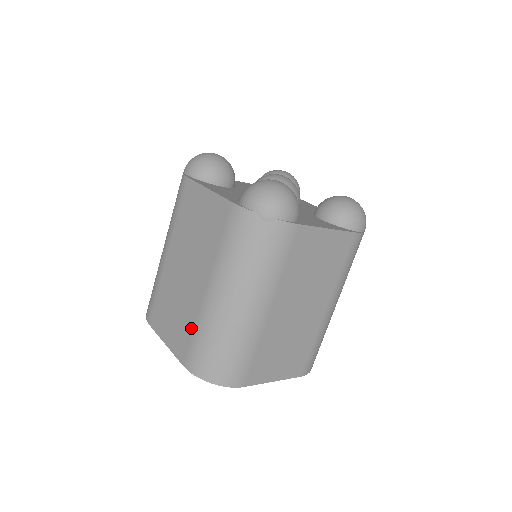
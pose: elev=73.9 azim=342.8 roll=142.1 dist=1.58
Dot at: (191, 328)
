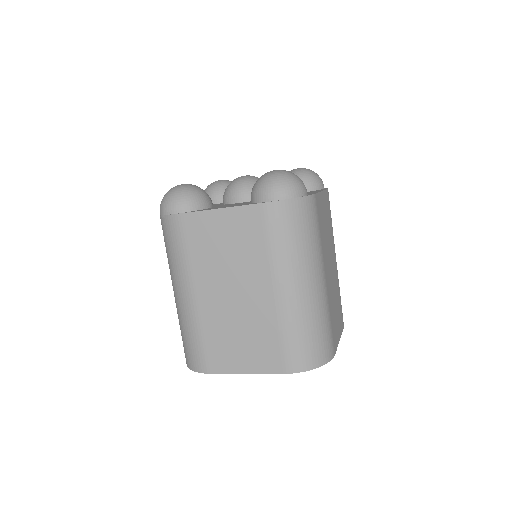
Dot at: occluded
